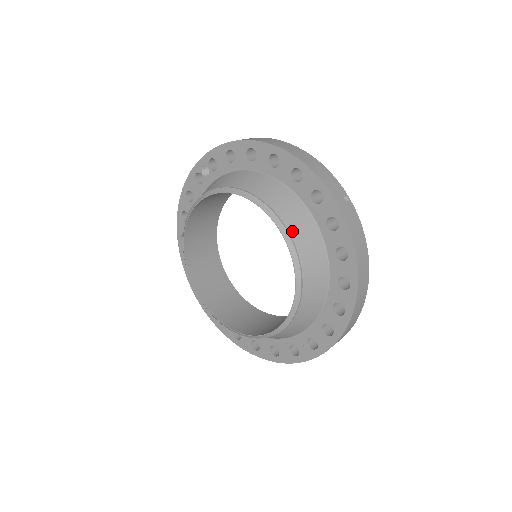
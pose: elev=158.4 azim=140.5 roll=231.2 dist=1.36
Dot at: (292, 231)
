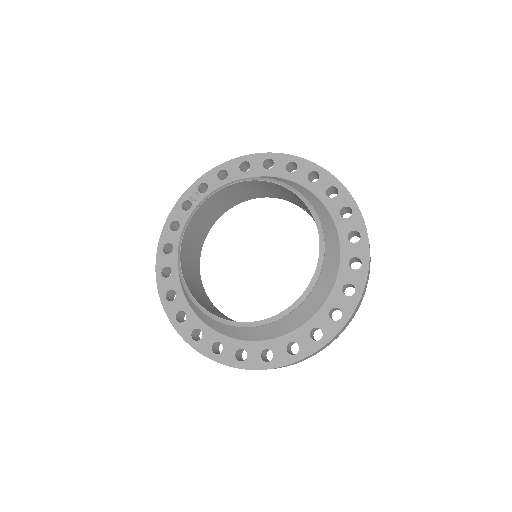
Dot at: (304, 195)
